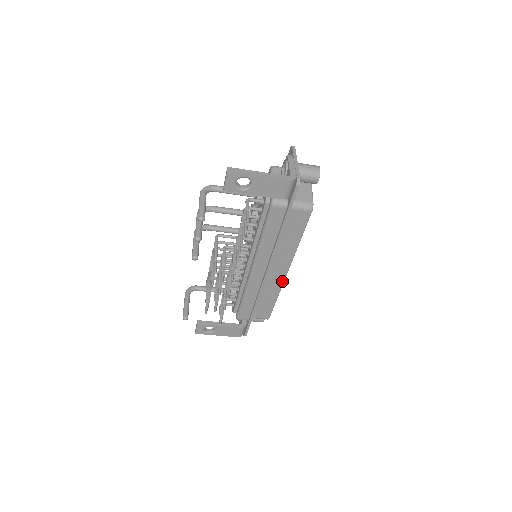
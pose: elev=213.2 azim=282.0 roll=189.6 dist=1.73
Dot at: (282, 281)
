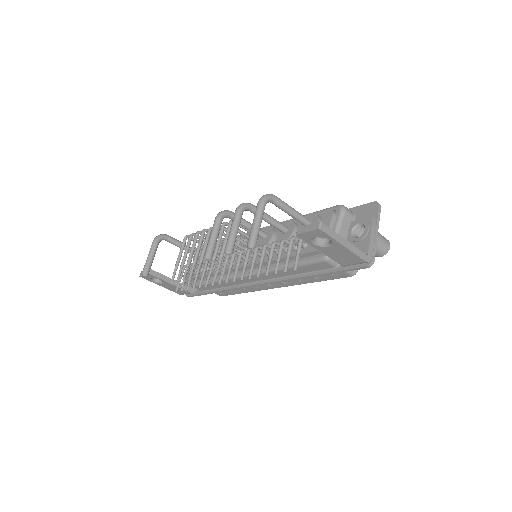
Dot at: (265, 289)
